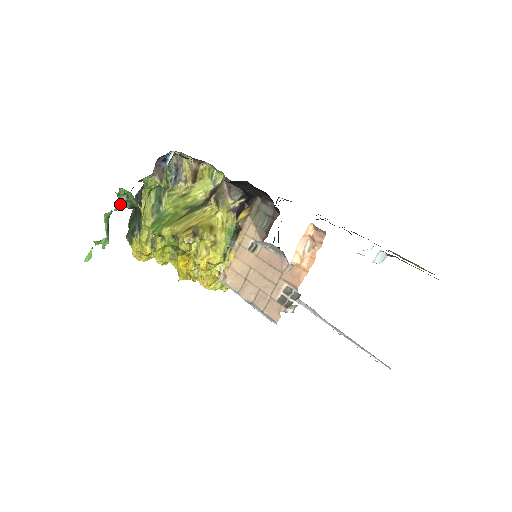
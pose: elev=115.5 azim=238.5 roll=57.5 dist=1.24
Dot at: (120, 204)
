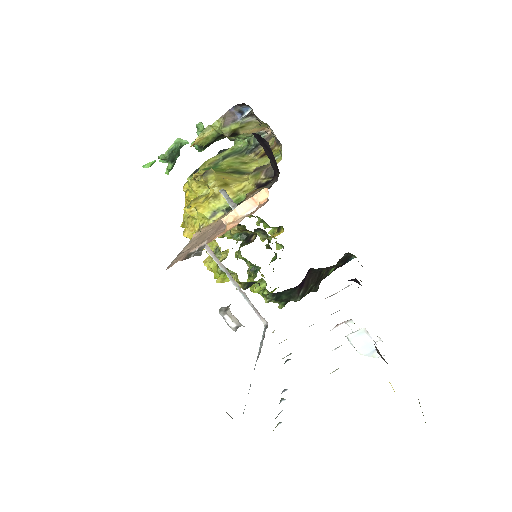
Dot at: occluded
